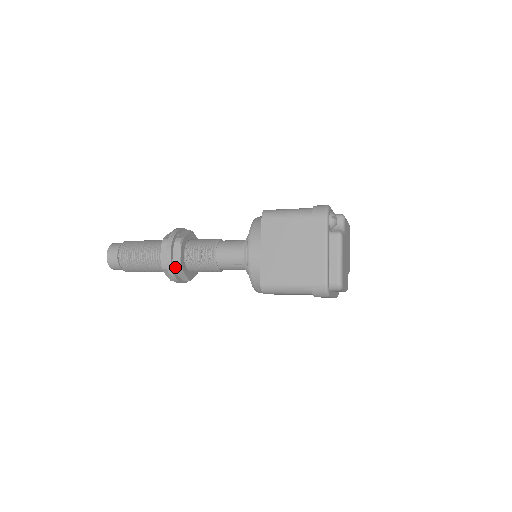
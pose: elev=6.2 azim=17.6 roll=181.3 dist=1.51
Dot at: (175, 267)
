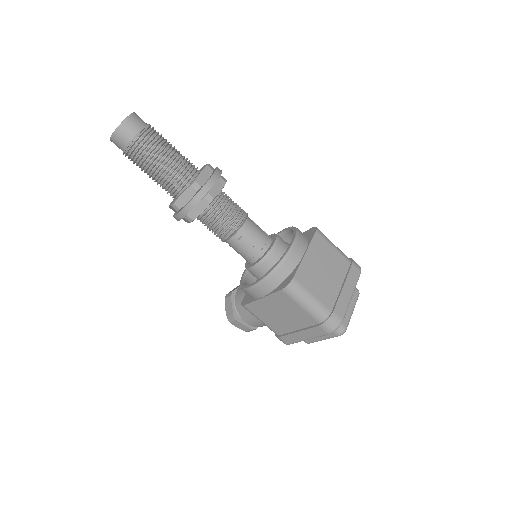
Dot at: (207, 197)
